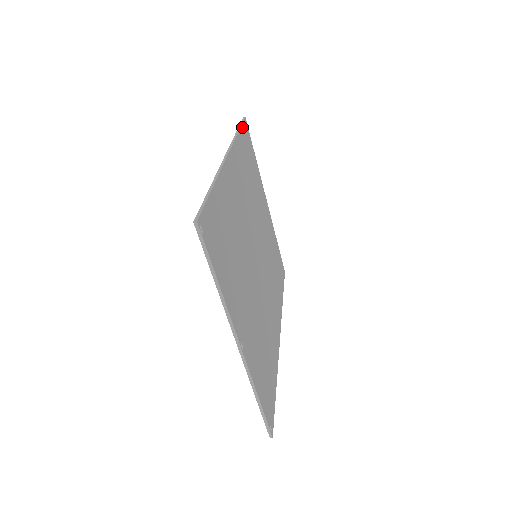
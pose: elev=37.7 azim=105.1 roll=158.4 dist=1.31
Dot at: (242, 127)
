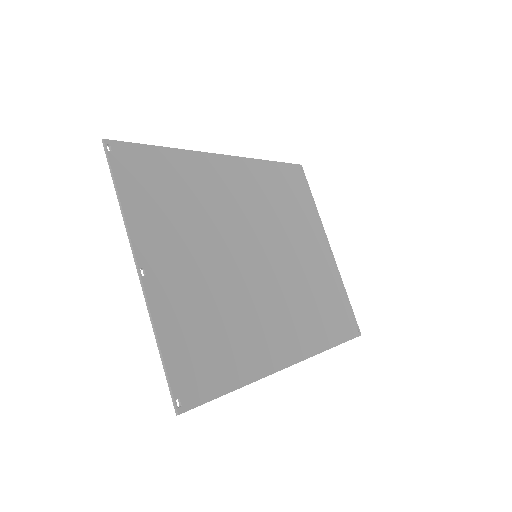
Dot at: (285, 165)
